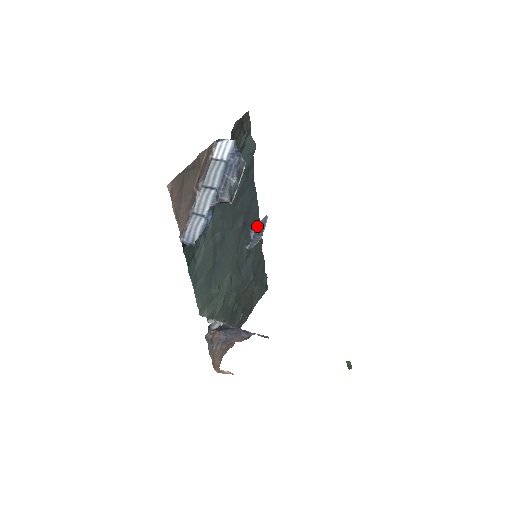
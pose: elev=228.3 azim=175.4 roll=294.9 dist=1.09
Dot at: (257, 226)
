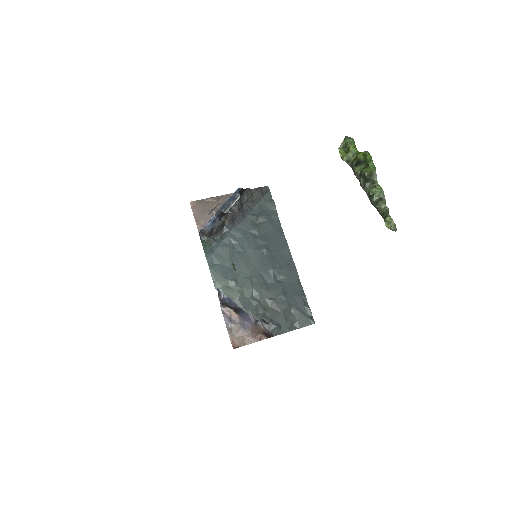
Dot at: (215, 207)
